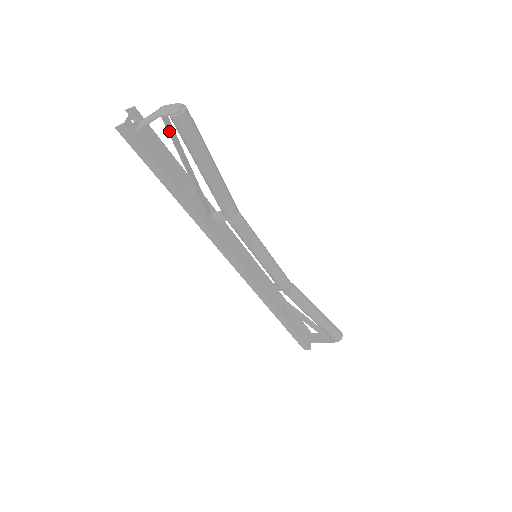
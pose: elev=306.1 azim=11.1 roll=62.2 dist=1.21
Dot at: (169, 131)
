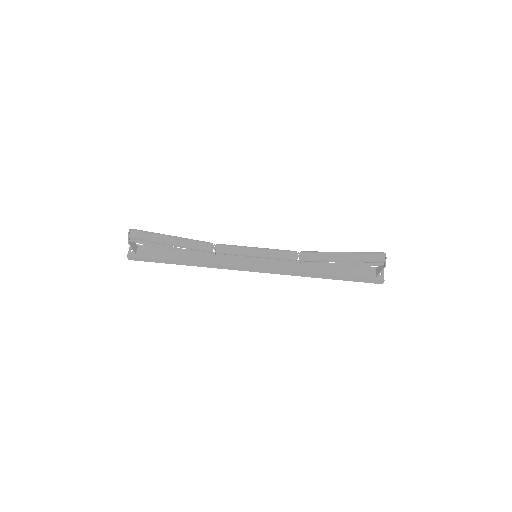
Dot at: (140, 243)
